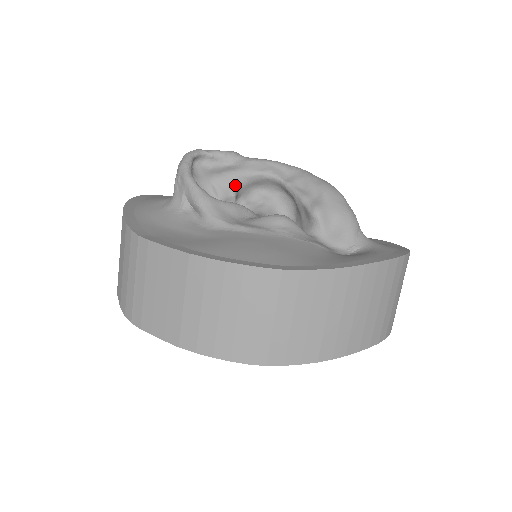
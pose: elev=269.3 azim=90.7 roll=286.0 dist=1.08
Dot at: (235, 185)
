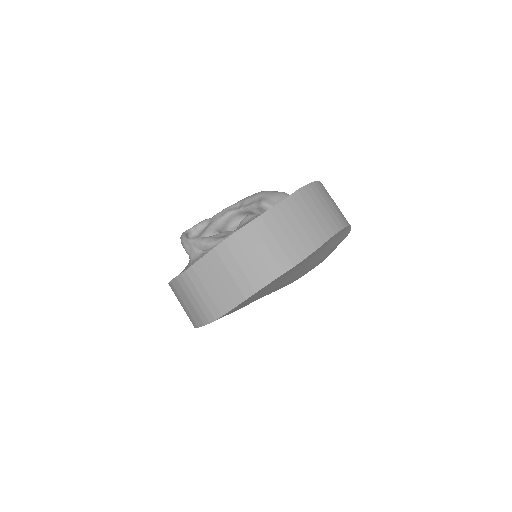
Dot at: (216, 230)
